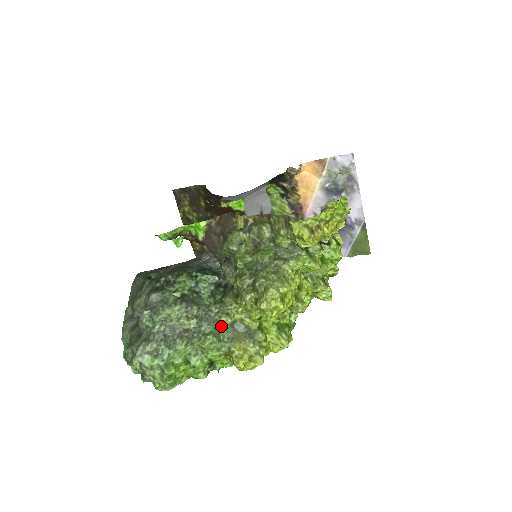
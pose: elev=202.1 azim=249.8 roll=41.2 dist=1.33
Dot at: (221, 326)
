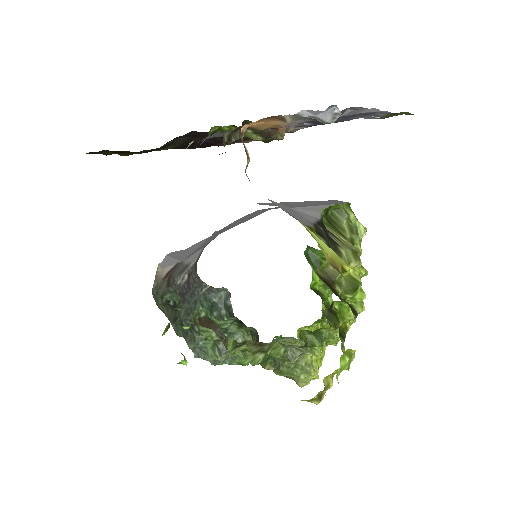
Dot at: occluded
